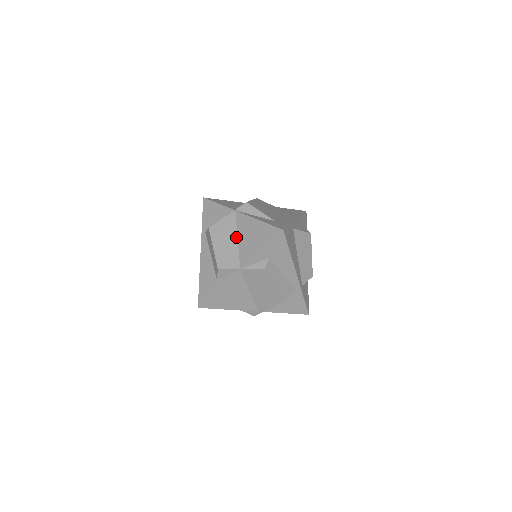
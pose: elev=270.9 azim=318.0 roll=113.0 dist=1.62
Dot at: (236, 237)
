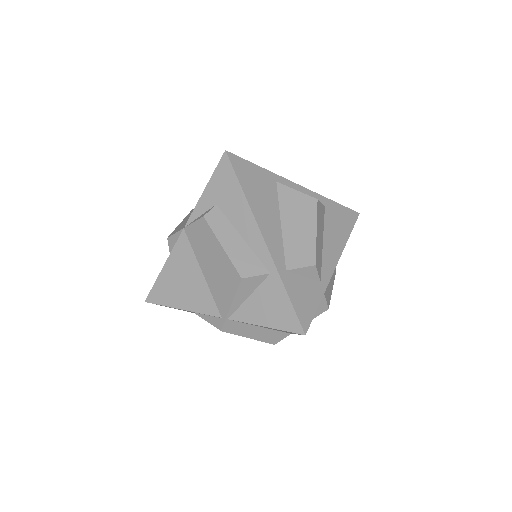
Dot at: occluded
